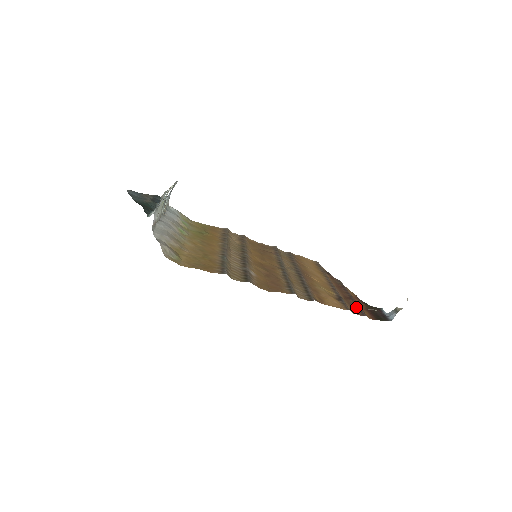
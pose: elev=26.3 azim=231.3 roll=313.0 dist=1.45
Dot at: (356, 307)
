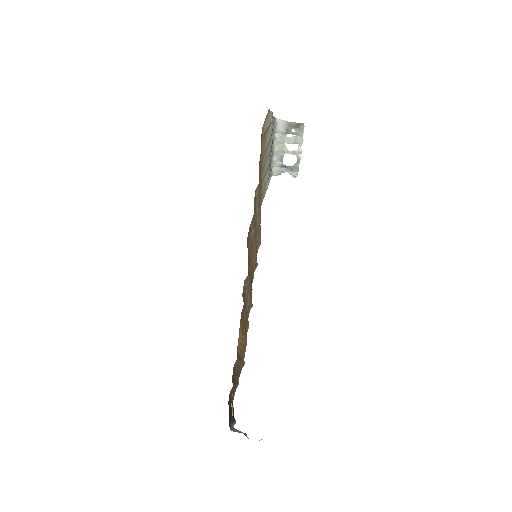
Dot at: occluded
